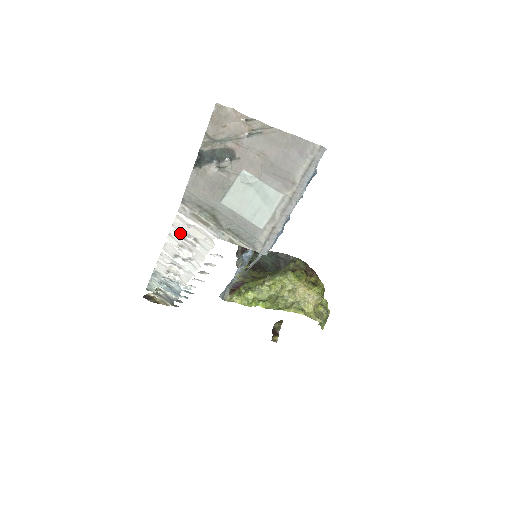
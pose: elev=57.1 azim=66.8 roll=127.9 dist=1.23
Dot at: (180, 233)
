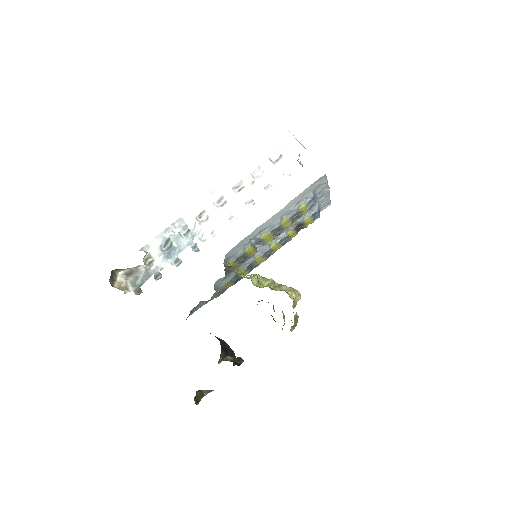
Dot at: (270, 153)
